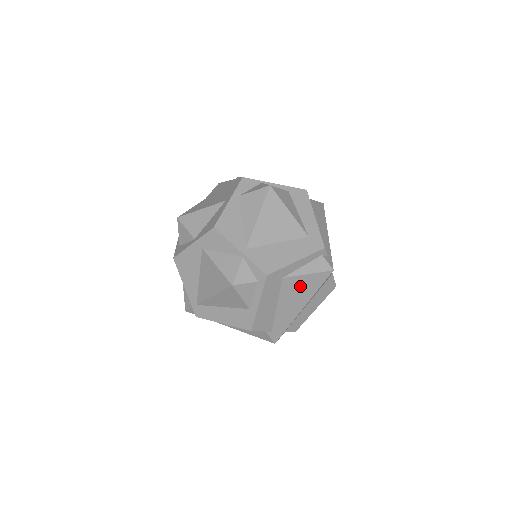
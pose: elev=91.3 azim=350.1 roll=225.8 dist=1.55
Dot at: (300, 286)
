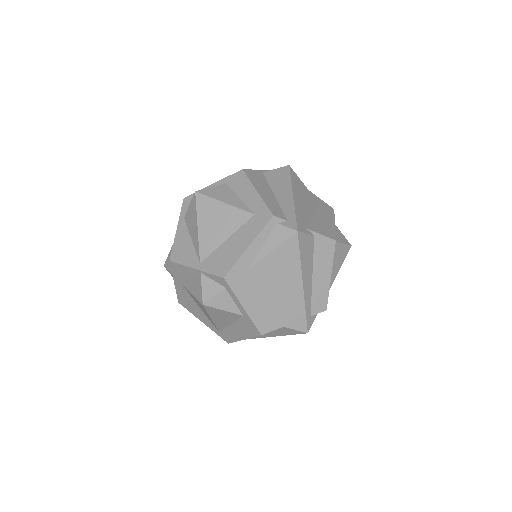
Dot at: (275, 267)
